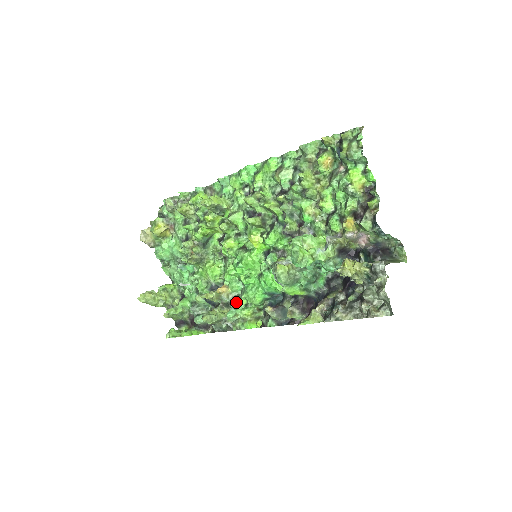
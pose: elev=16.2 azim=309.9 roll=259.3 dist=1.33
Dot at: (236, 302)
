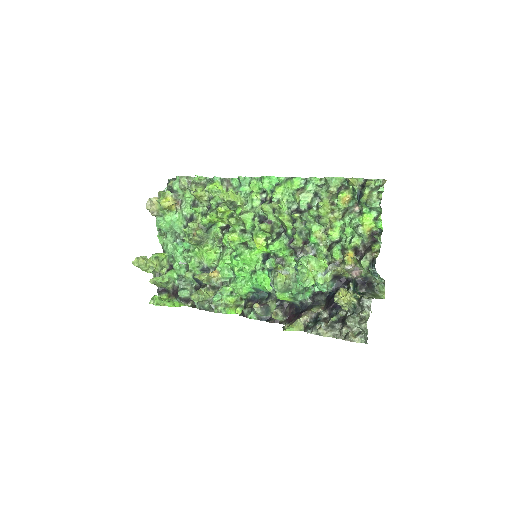
Dot at: (223, 288)
